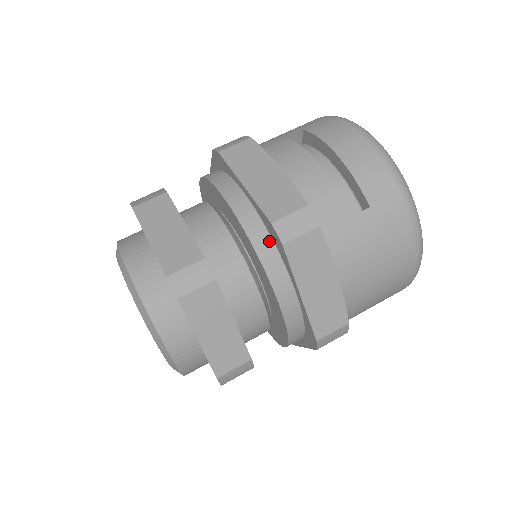
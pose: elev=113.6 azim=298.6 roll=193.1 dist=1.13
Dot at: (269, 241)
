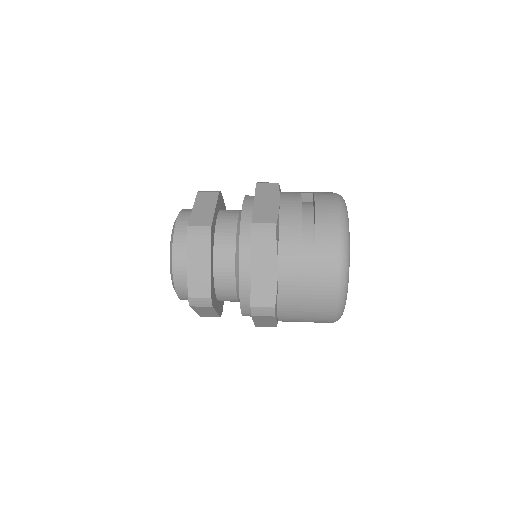
Dot at: (250, 235)
